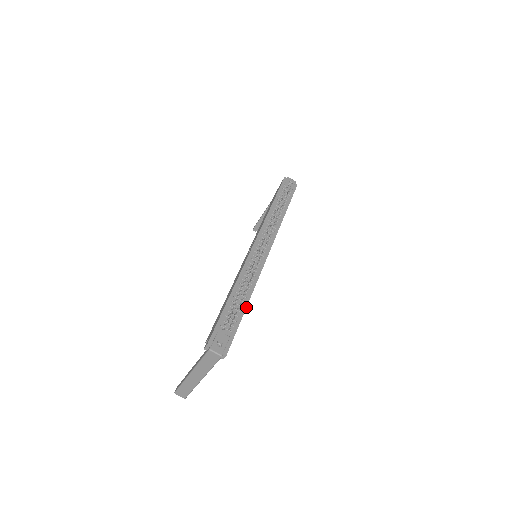
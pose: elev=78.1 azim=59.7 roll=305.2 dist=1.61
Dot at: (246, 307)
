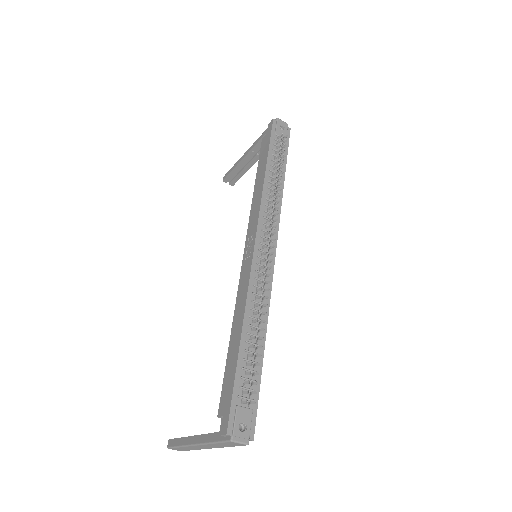
Dot at: (263, 352)
